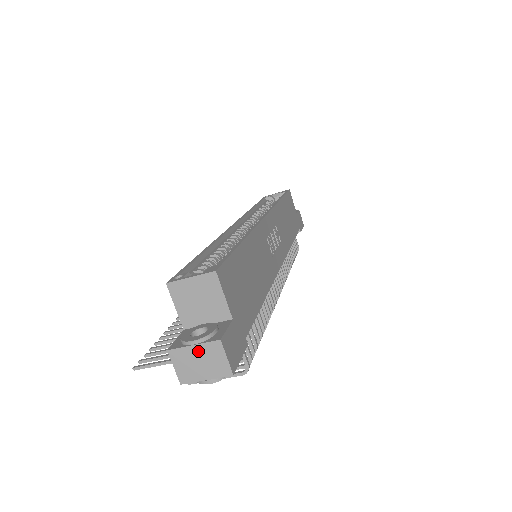
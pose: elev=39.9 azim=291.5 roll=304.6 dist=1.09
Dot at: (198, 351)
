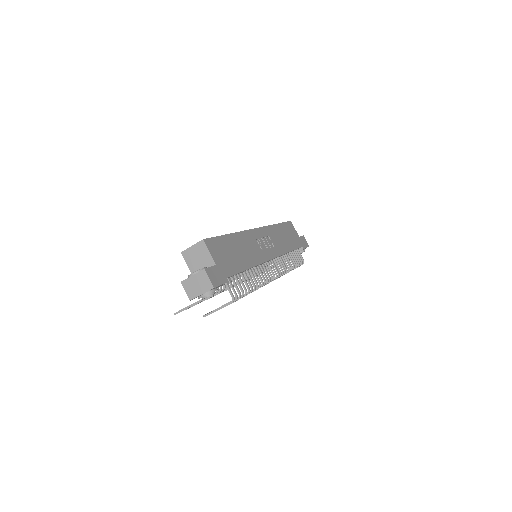
Dot at: (195, 278)
